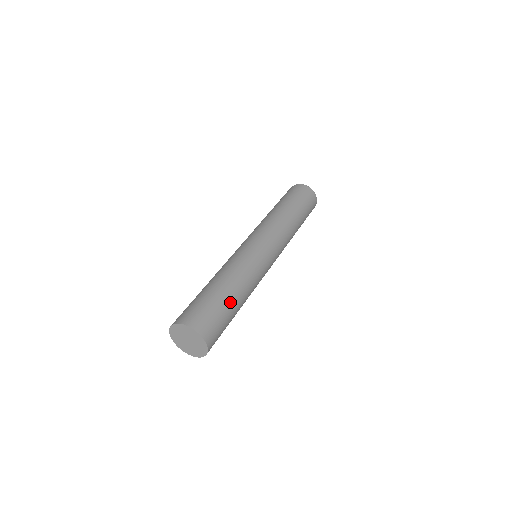
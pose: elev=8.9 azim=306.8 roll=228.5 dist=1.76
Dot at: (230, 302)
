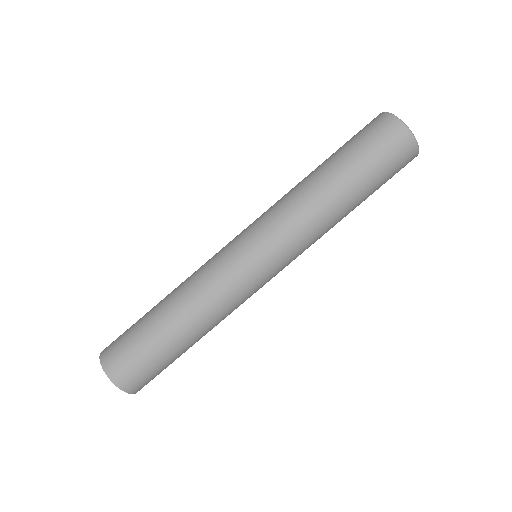
Dot at: (162, 336)
